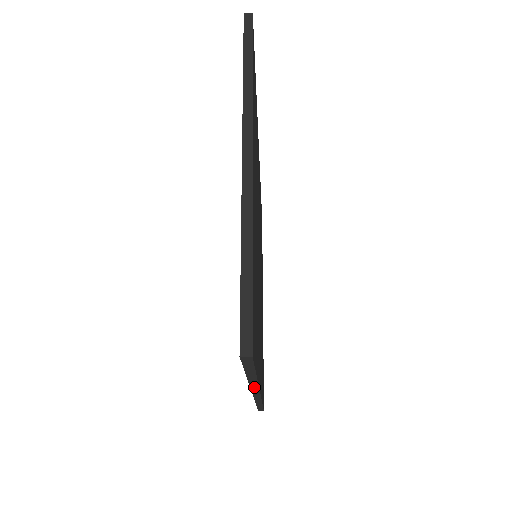
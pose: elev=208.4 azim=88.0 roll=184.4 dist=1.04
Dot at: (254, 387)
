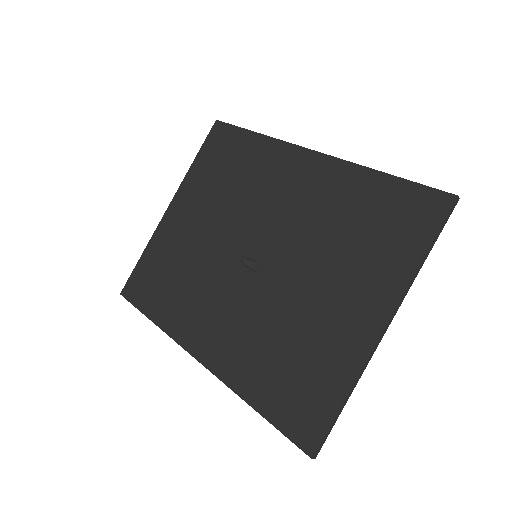
Dot at: (224, 382)
